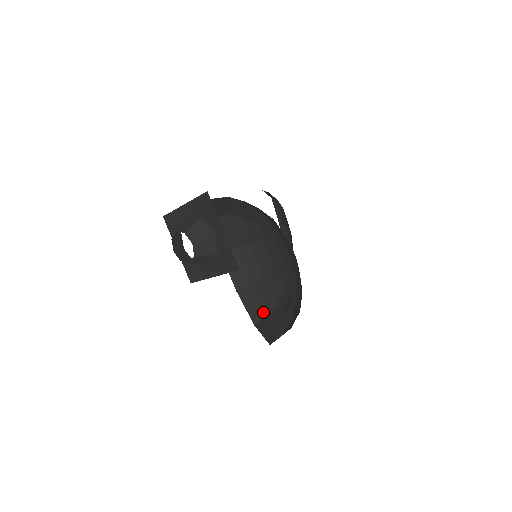
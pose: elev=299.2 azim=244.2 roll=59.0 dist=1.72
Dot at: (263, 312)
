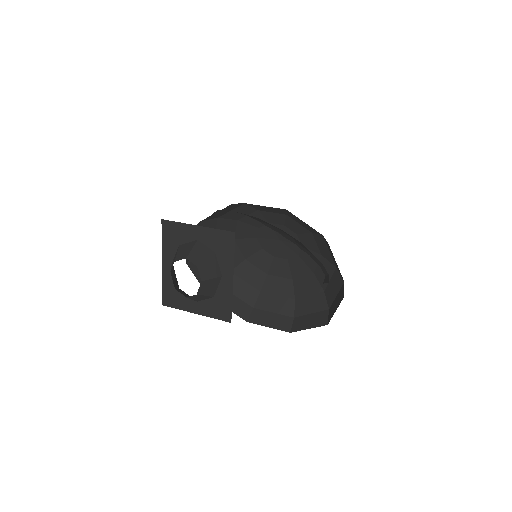
Dot at: (323, 312)
